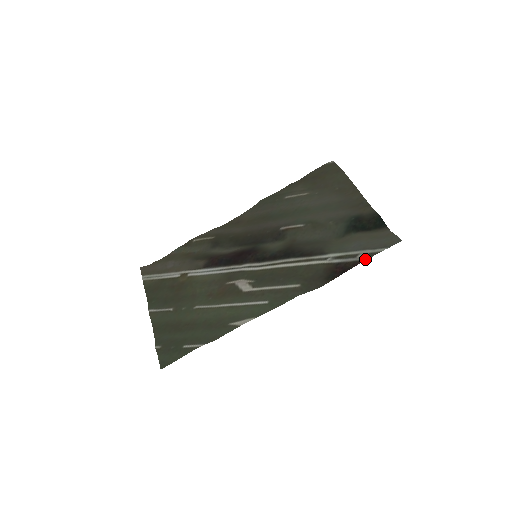
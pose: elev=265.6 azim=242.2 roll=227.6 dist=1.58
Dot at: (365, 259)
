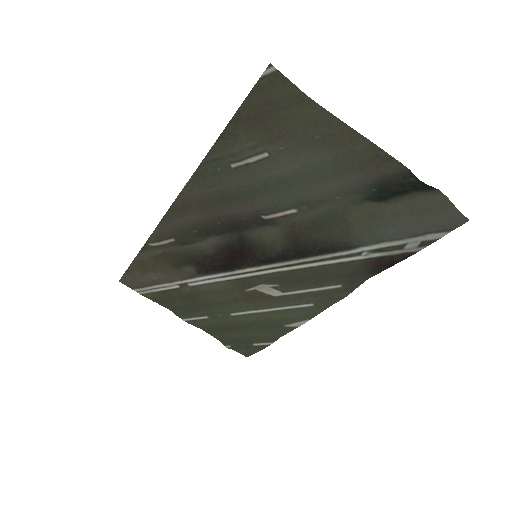
Dot at: (418, 250)
